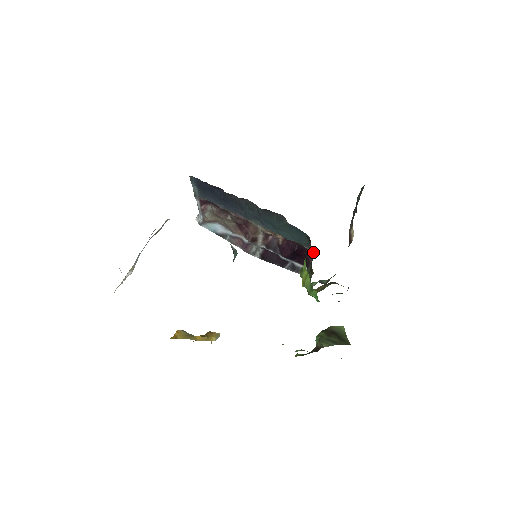
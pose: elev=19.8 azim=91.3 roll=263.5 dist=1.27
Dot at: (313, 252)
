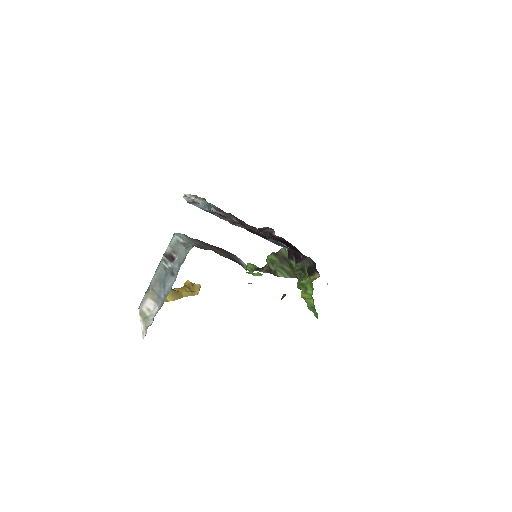
Dot at: (308, 257)
